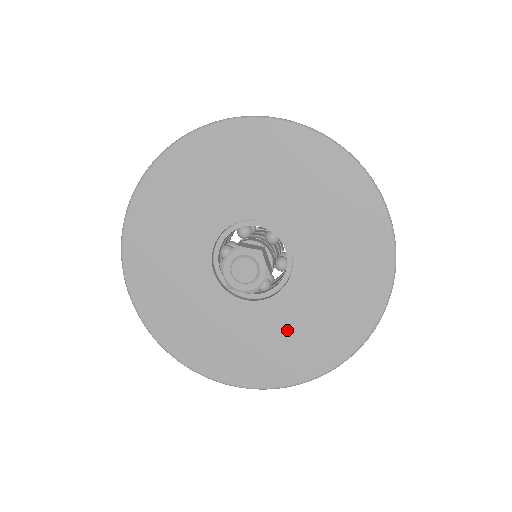
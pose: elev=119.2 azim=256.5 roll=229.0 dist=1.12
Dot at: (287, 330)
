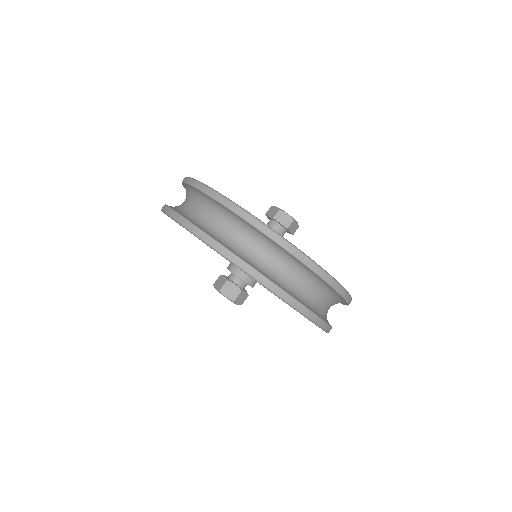
Dot at: occluded
